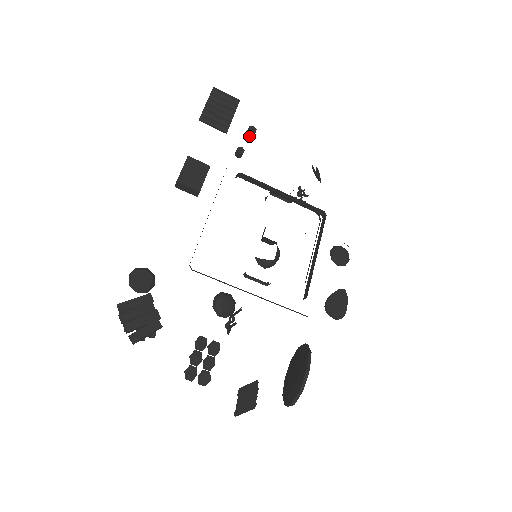
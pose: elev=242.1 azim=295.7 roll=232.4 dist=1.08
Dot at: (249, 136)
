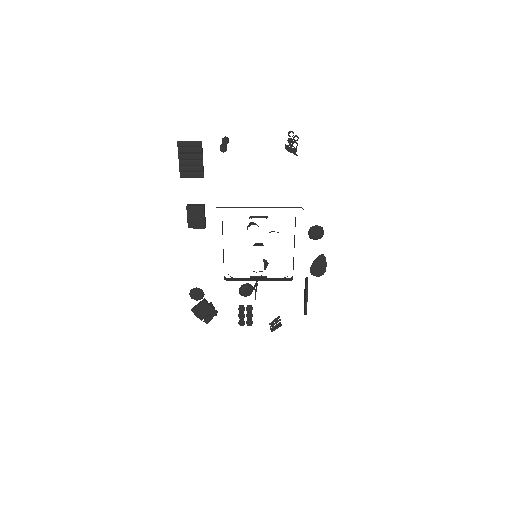
Dot at: (223, 151)
